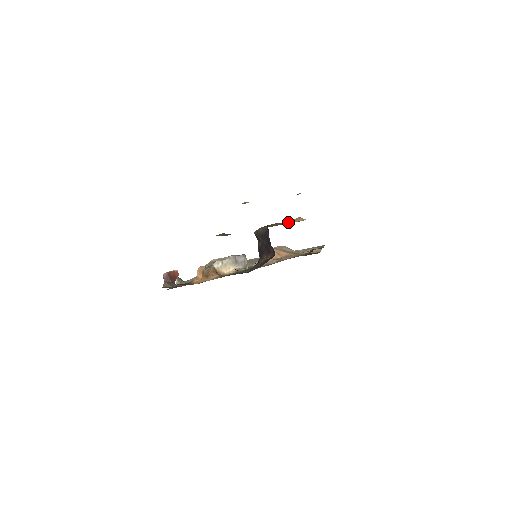
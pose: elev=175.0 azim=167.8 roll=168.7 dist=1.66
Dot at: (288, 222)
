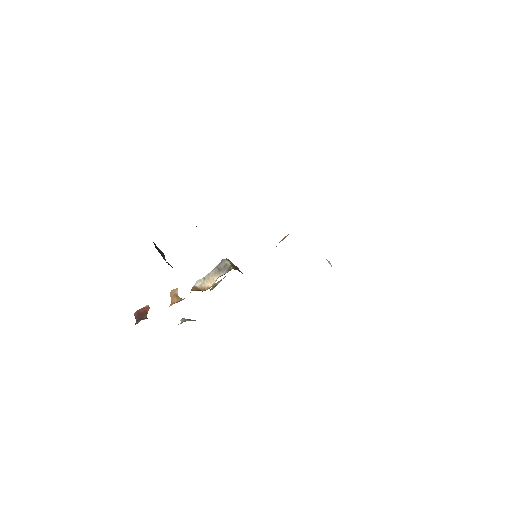
Dot at: occluded
